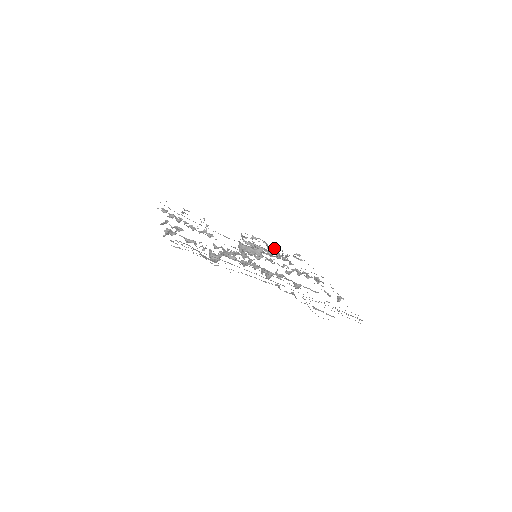
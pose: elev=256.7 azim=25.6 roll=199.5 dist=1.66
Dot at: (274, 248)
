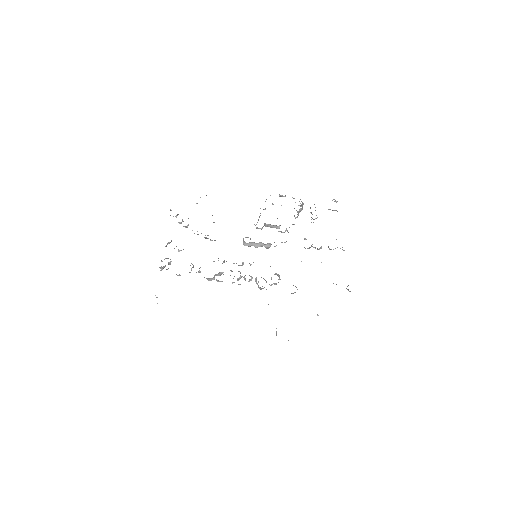
Dot at: (300, 208)
